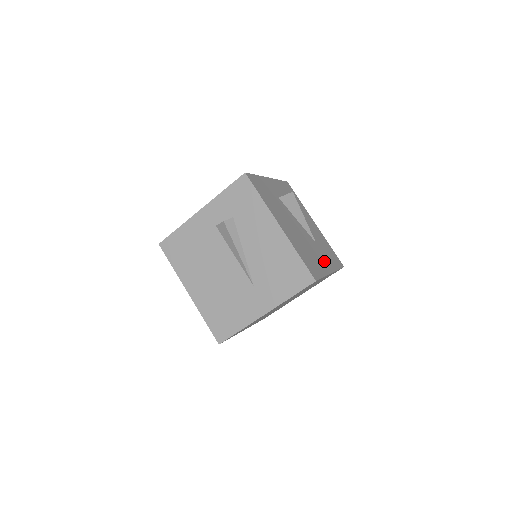
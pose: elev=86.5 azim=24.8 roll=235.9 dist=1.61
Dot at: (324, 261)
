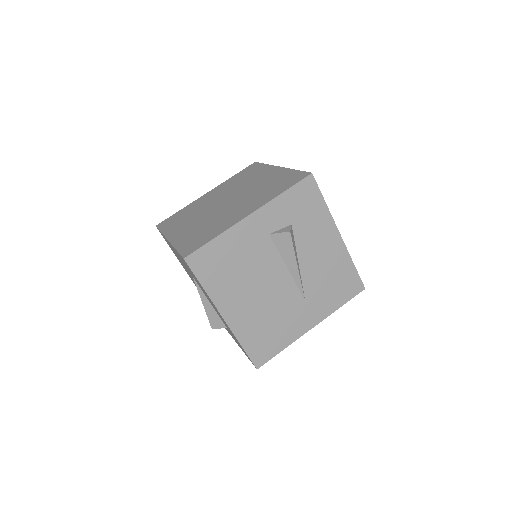
Dot at: occluded
